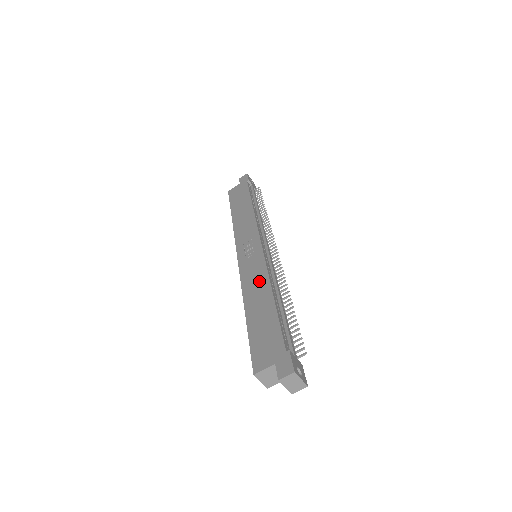
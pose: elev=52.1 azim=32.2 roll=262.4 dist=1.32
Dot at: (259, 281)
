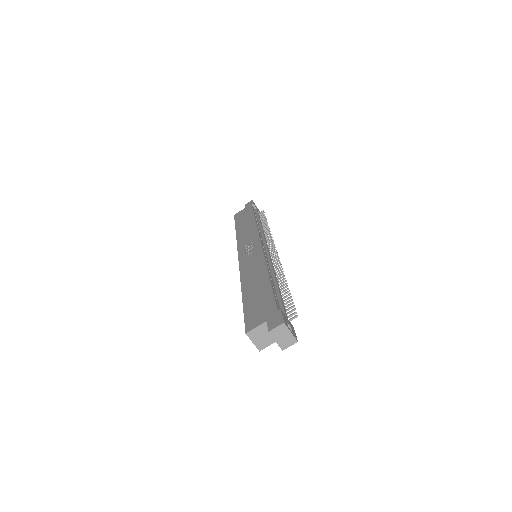
Dot at: (256, 268)
